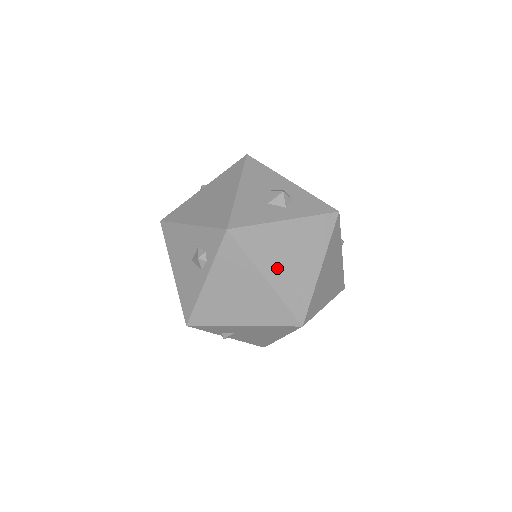
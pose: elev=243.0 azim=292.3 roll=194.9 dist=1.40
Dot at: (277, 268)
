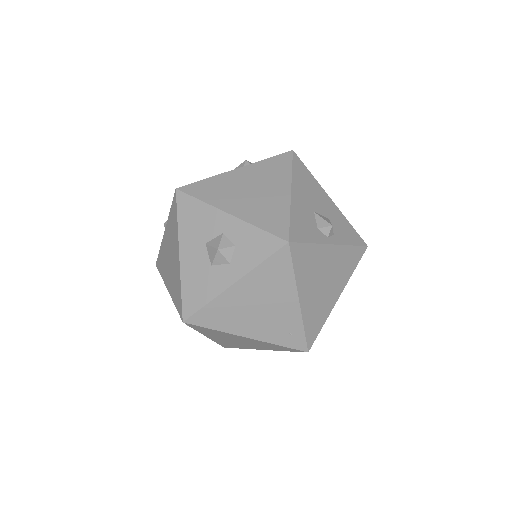
Dot at: (252, 325)
